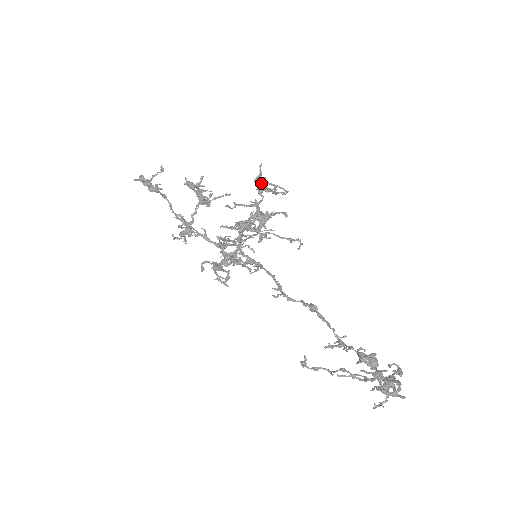
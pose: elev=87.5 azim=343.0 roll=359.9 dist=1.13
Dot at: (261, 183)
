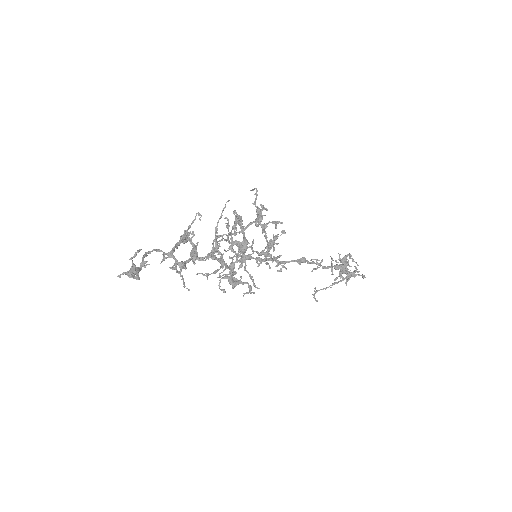
Dot at: (259, 222)
